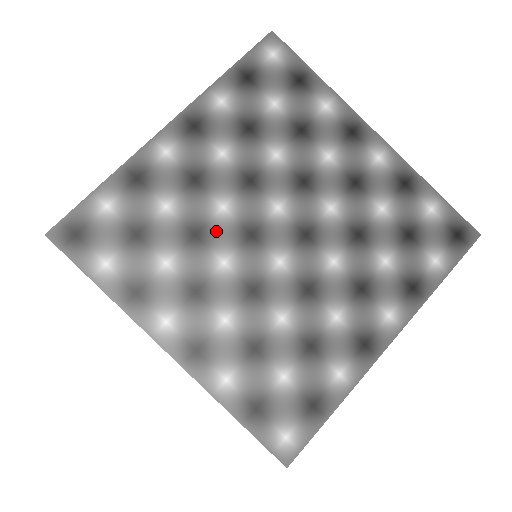
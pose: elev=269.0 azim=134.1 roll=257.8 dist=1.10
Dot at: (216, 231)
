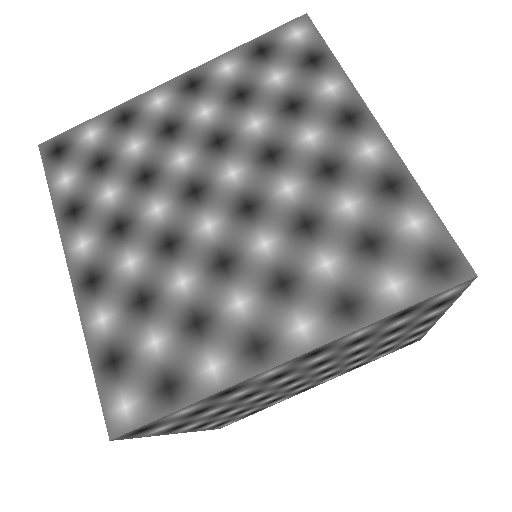
Dot at: (165, 179)
